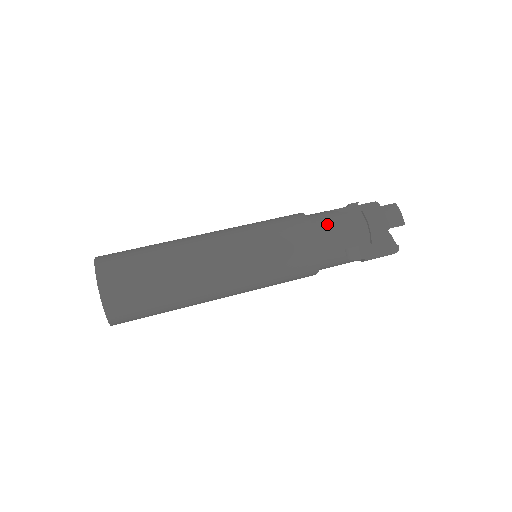
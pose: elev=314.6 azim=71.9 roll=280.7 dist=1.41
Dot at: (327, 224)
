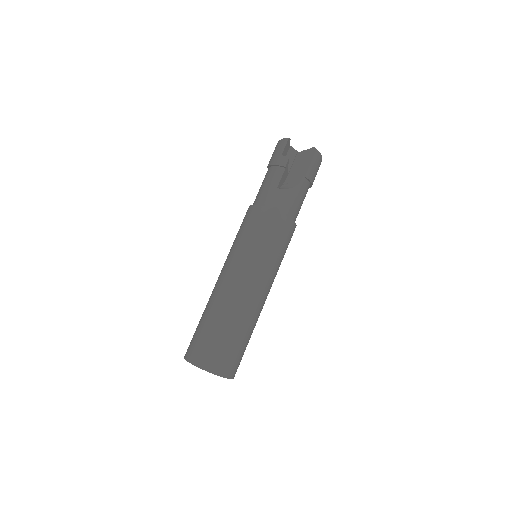
Dot at: (295, 208)
